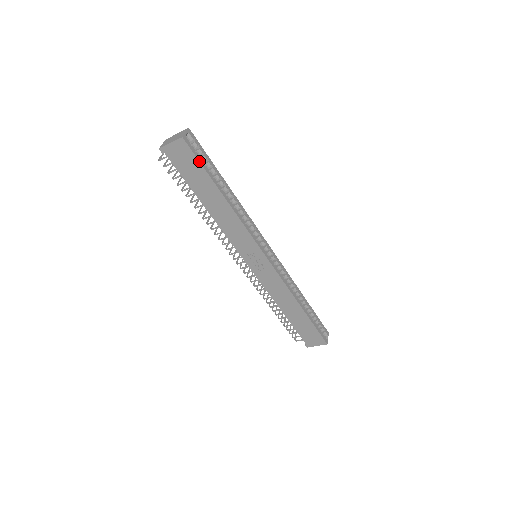
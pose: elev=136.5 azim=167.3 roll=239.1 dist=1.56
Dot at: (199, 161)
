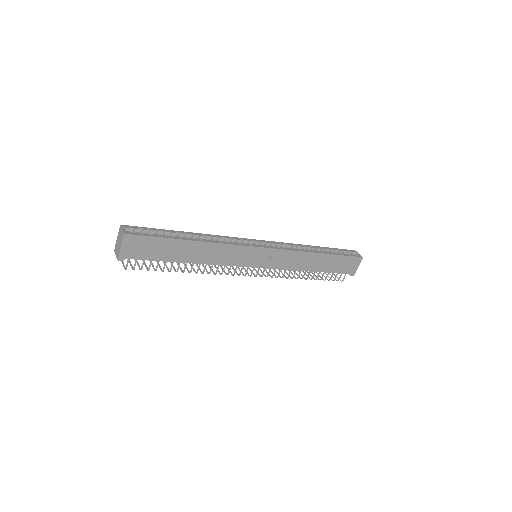
Dot at: (152, 237)
